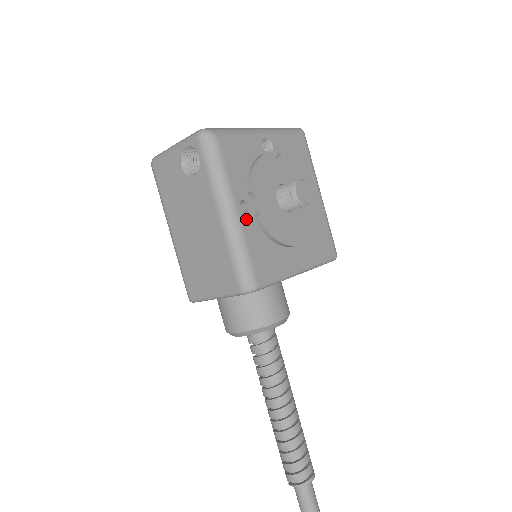
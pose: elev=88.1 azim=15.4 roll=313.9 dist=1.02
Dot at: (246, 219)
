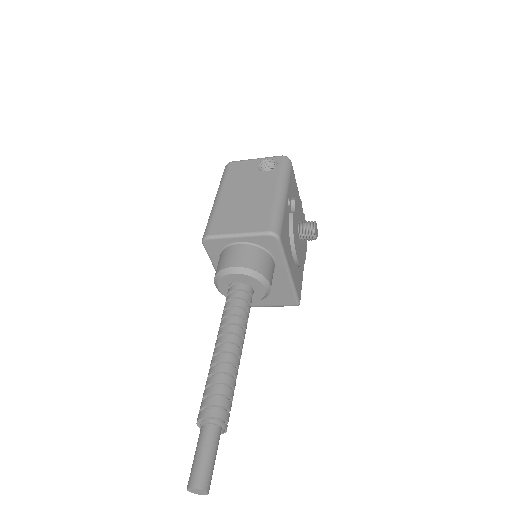
Dot at: (287, 207)
